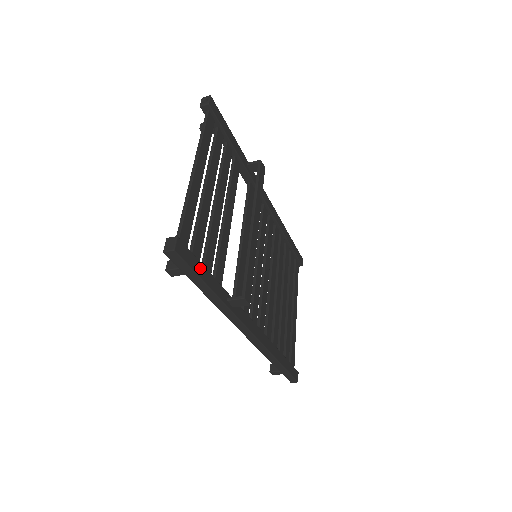
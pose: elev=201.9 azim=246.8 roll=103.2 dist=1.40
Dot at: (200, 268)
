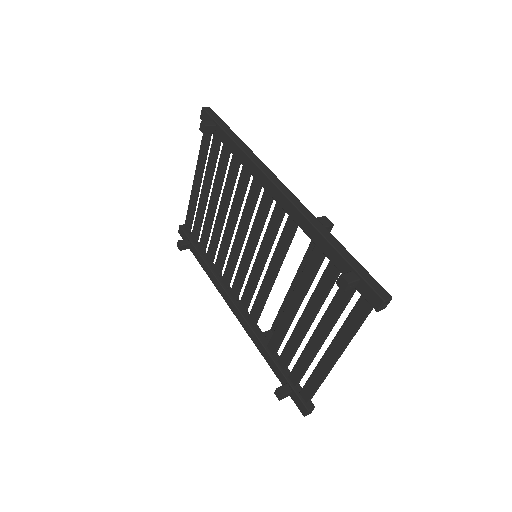
Dot at: occluded
